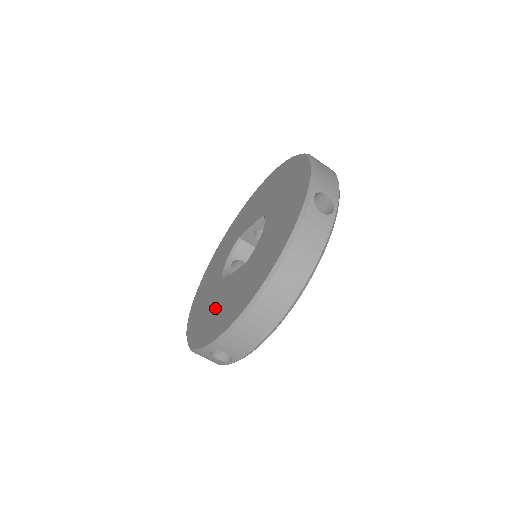
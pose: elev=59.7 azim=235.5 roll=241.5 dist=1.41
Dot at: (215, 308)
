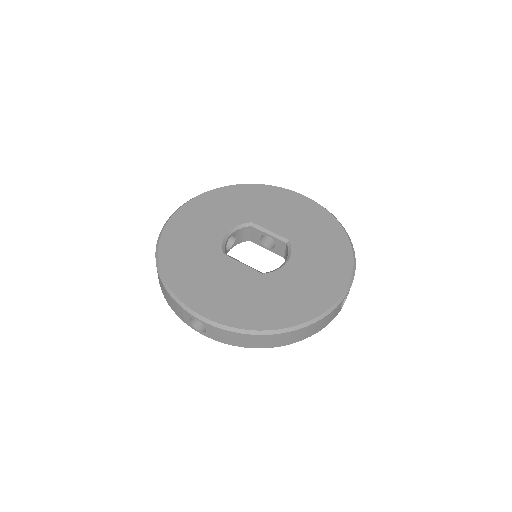
Dot at: (212, 279)
